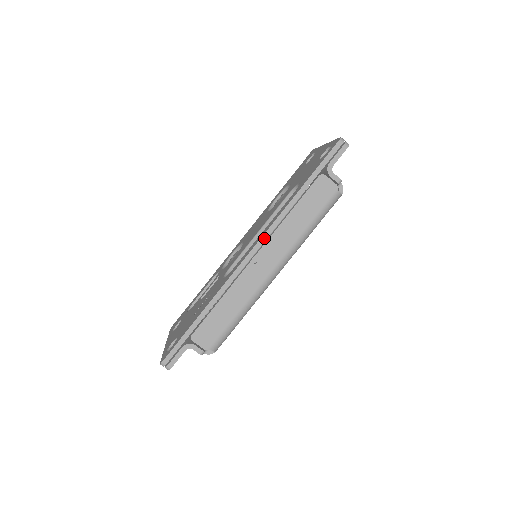
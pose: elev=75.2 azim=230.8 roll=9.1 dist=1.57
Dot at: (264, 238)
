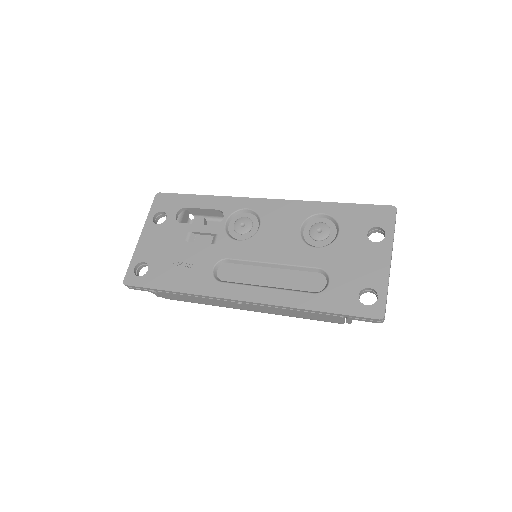
Dot at: (259, 304)
